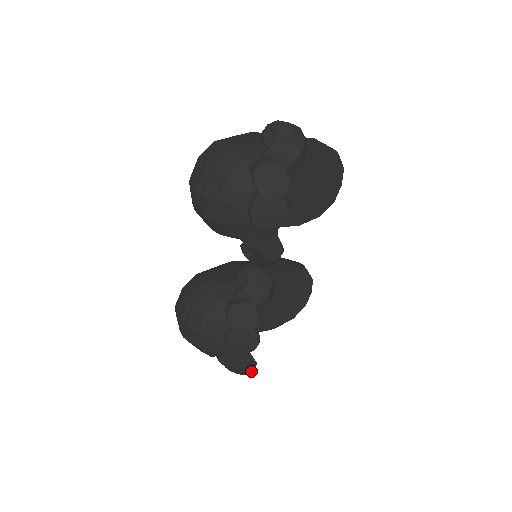
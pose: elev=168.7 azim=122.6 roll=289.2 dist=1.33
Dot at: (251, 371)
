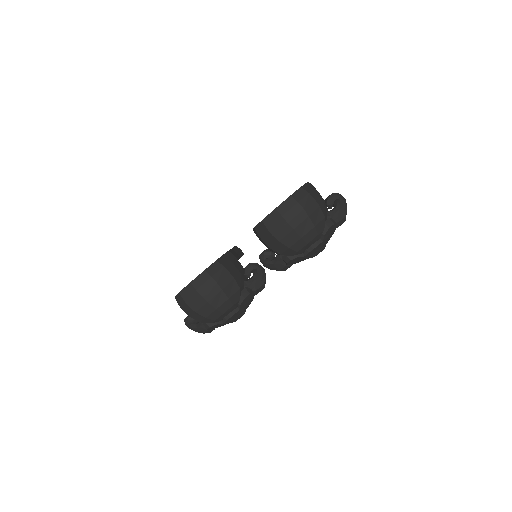
Dot at: (211, 331)
